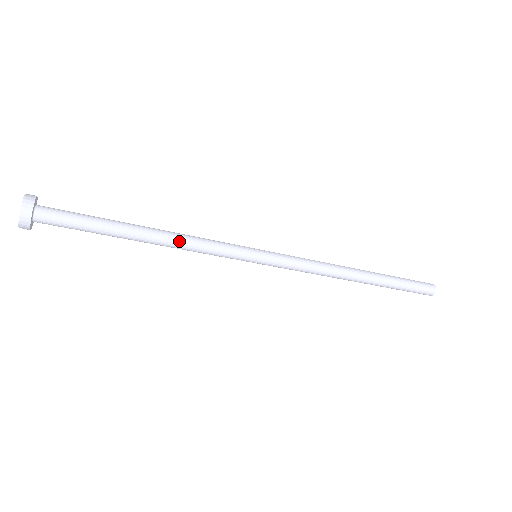
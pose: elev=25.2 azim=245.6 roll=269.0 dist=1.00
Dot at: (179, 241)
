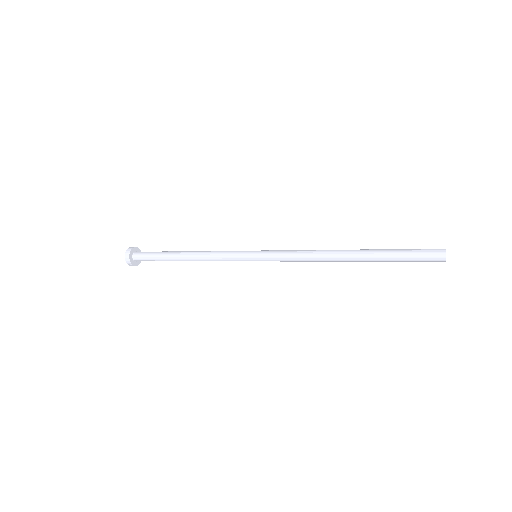
Dot at: occluded
